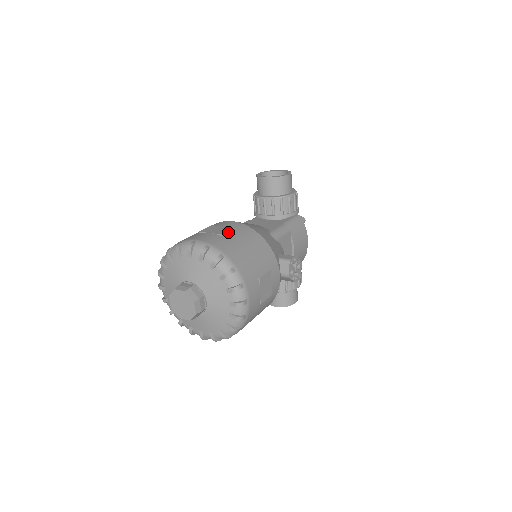
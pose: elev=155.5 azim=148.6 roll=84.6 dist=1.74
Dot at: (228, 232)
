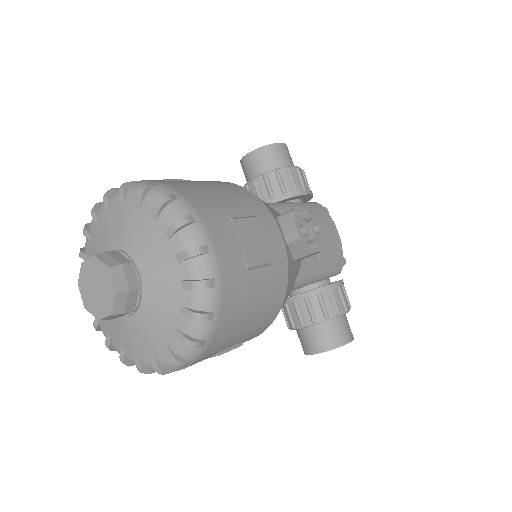
Dot at: occluded
